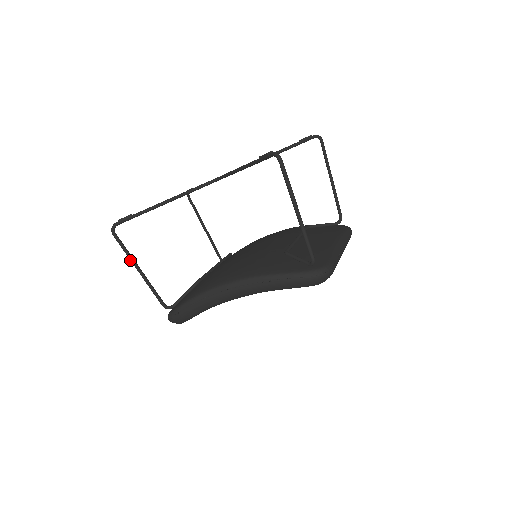
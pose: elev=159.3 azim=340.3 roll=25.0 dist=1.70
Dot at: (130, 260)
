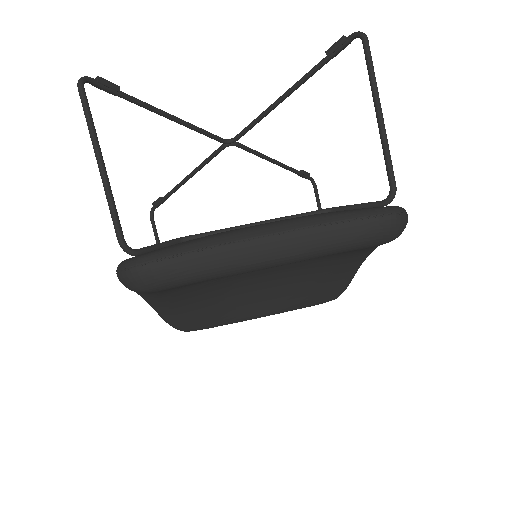
Dot at: occluded
